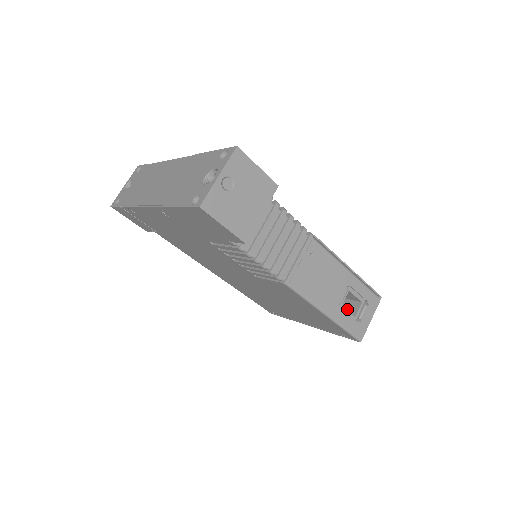
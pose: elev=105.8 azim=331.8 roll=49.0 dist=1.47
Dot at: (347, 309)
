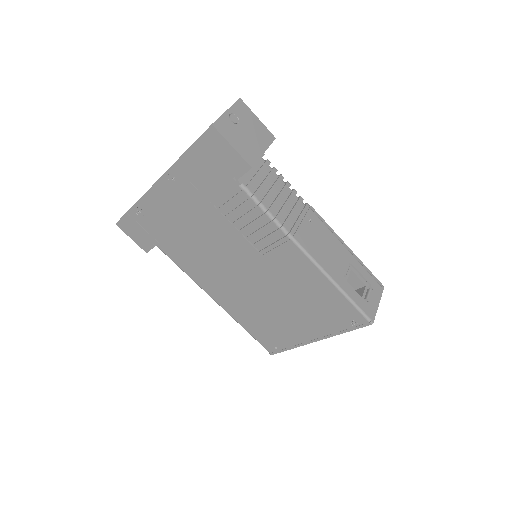
Dot at: occluded
